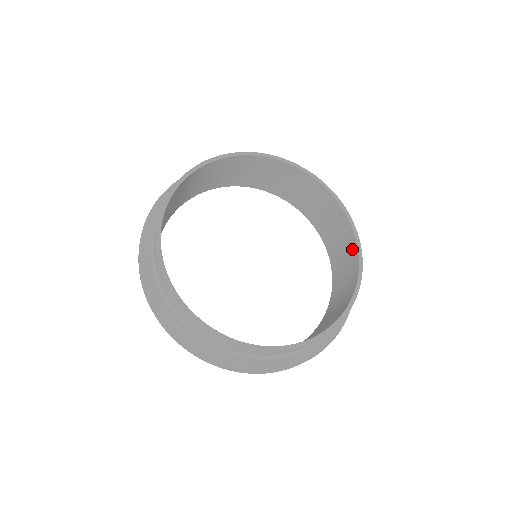
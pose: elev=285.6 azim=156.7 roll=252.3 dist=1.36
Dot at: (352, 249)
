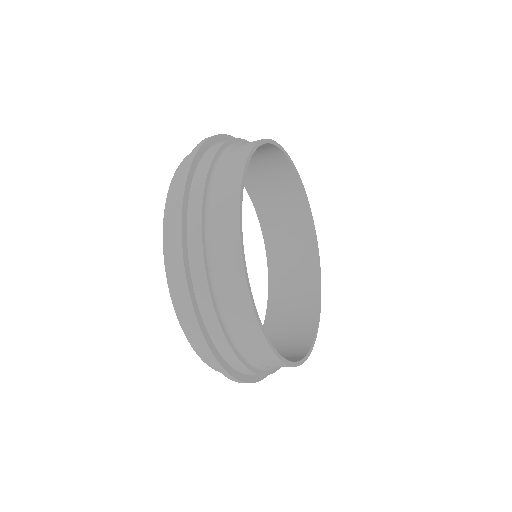
Dot at: (309, 252)
